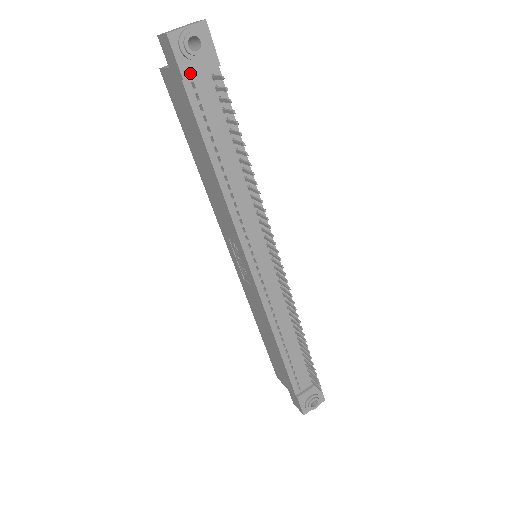
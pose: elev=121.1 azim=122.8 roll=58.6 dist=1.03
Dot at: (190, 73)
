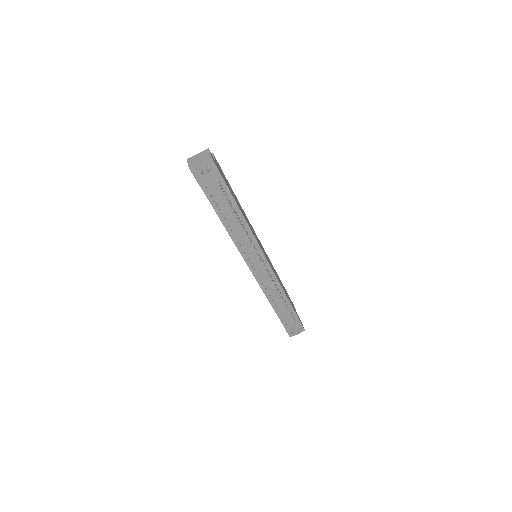
Dot at: (204, 183)
